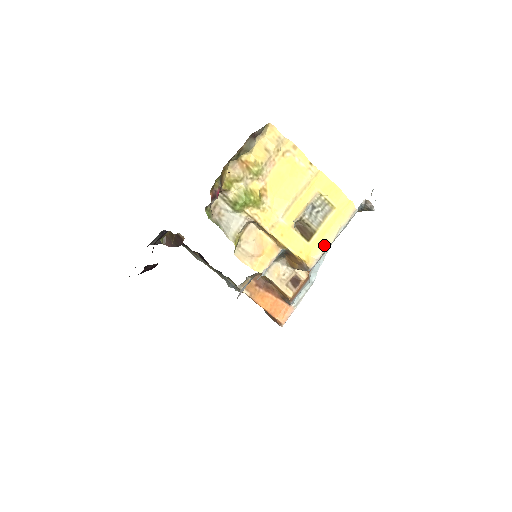
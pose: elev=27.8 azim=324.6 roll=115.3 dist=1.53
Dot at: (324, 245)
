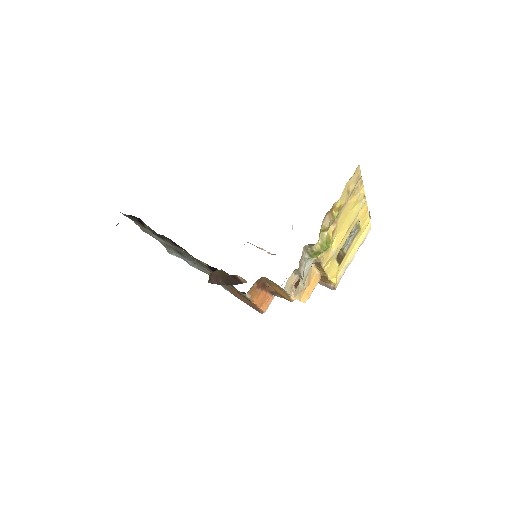
Dot at: (347, 265)
